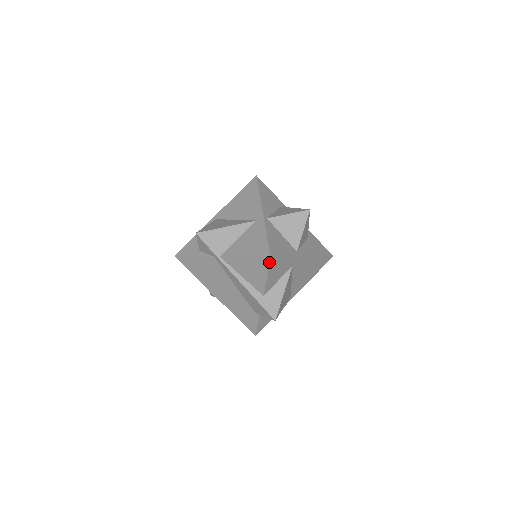
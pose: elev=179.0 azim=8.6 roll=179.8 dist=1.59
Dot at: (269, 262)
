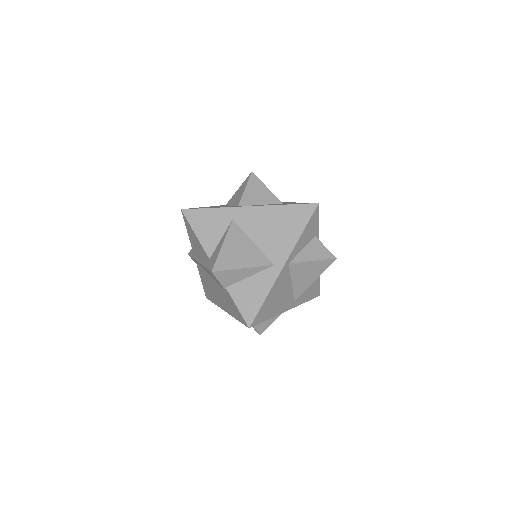
Dot at: (184, 215)
